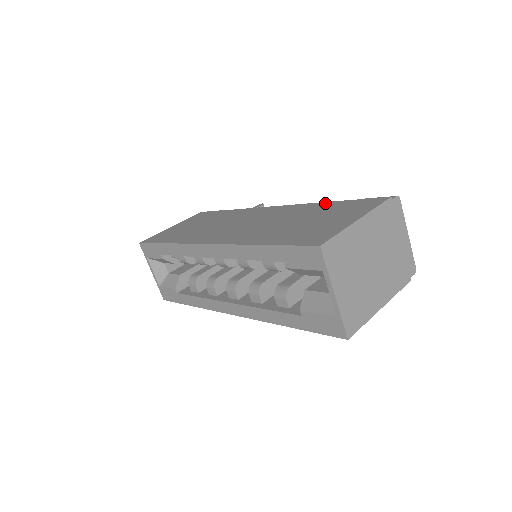
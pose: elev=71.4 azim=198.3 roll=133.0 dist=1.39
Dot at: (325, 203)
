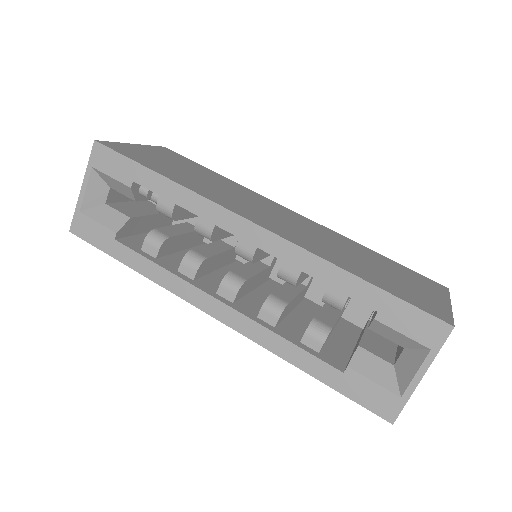
Dot at: (371, 250)
